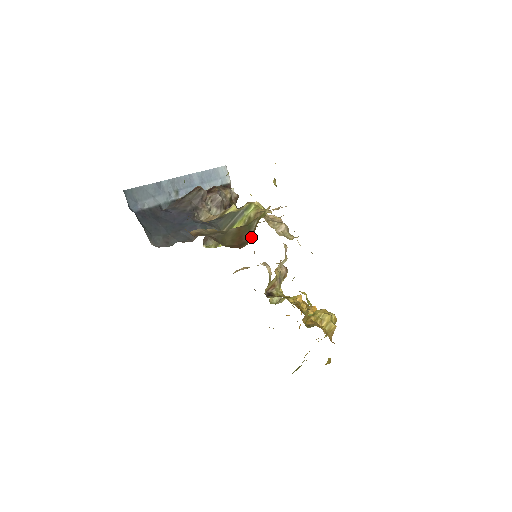
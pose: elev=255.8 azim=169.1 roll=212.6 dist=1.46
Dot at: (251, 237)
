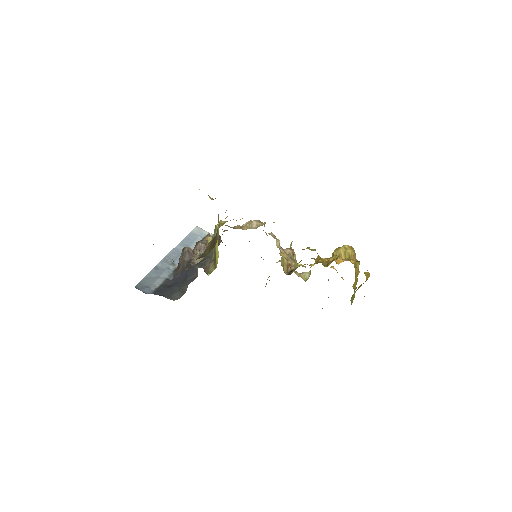
Dot at: occluded
